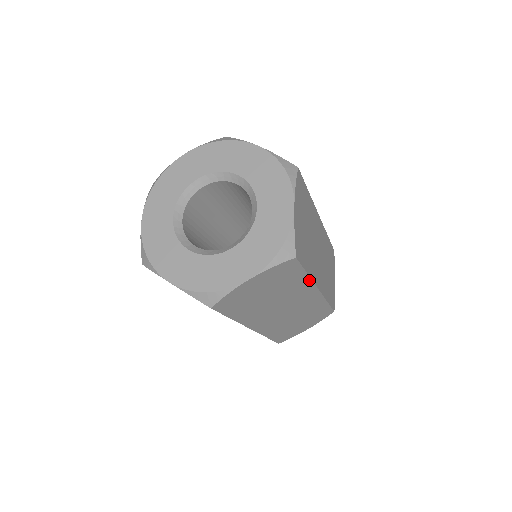
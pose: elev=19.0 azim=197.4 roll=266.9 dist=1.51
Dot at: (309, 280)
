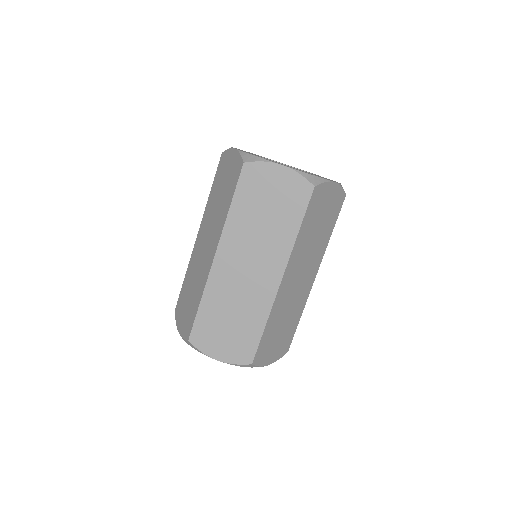
Dot at: (293, 243)
